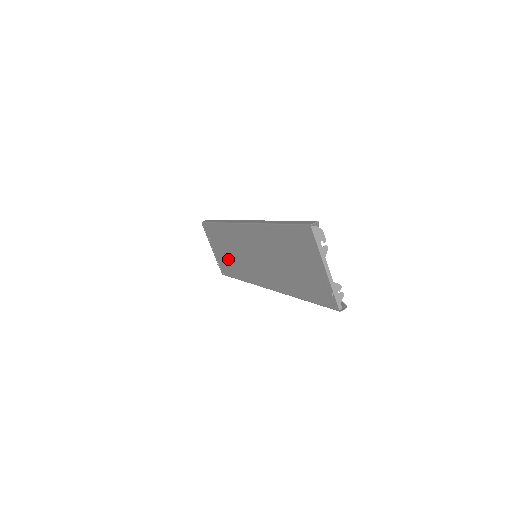
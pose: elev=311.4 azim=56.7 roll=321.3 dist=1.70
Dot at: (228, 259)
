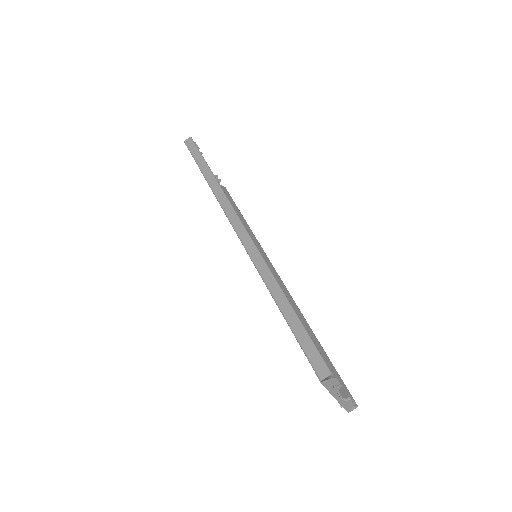
Dot at: occluded
